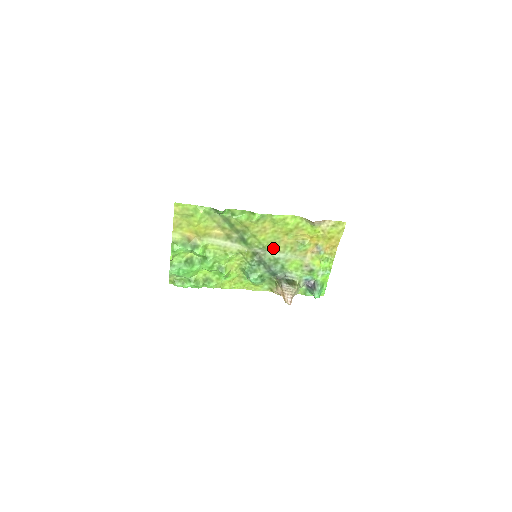
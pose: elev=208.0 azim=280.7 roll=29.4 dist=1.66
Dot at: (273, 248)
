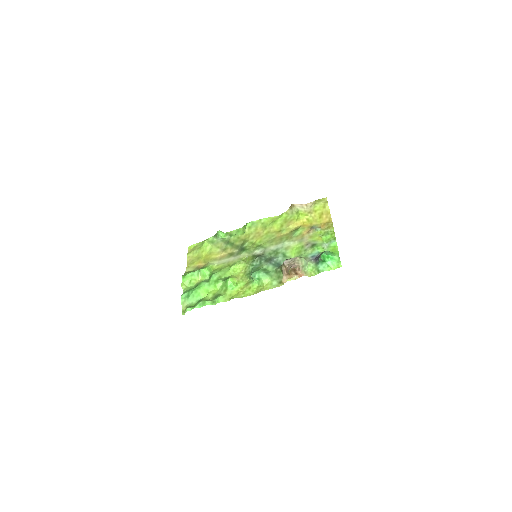
Dot at: (270, 244)
